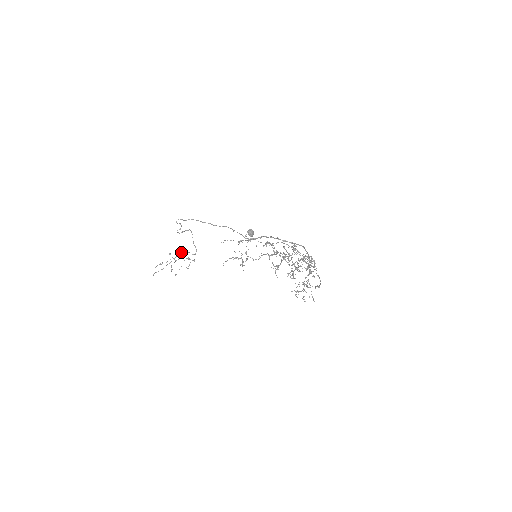
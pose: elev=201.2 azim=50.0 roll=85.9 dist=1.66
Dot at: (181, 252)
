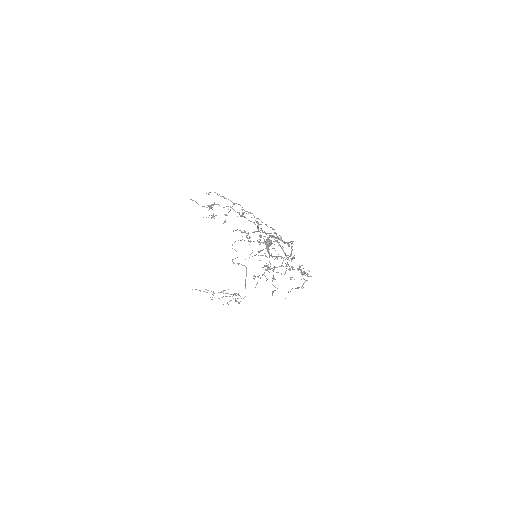
Dot at: (235, 295)
